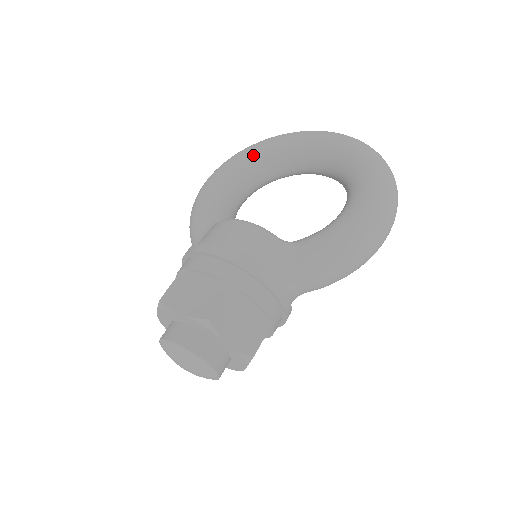
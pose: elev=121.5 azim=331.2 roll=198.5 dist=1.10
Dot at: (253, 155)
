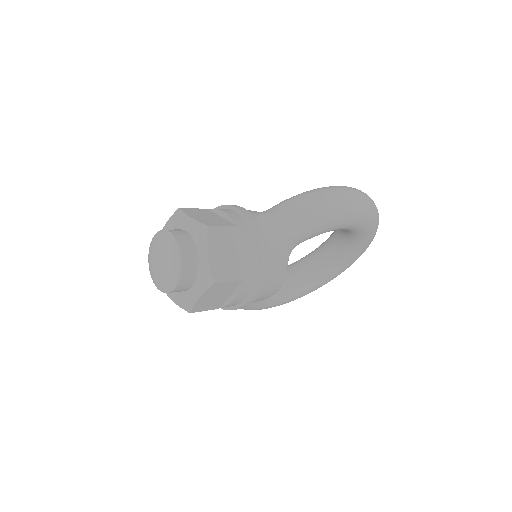
Dot at: occluded
